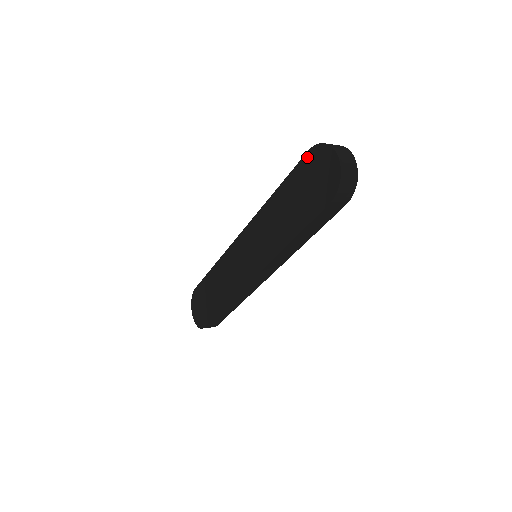
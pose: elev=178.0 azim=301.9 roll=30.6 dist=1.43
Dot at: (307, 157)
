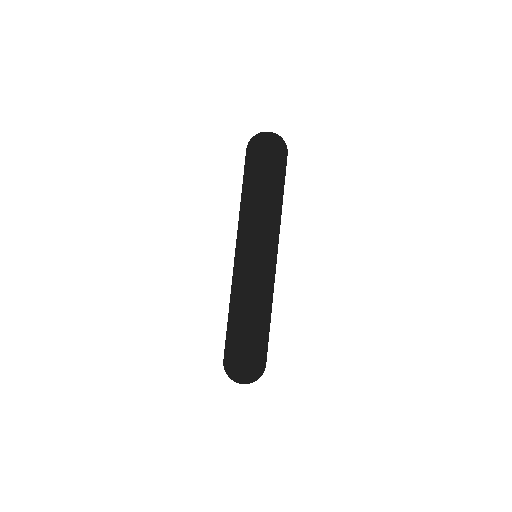
Dot at: (249, 152)
